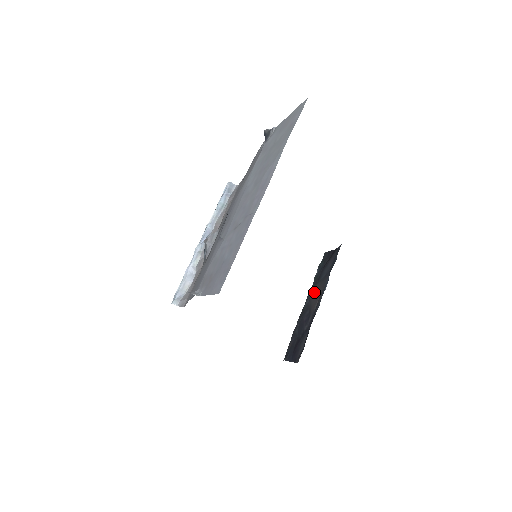
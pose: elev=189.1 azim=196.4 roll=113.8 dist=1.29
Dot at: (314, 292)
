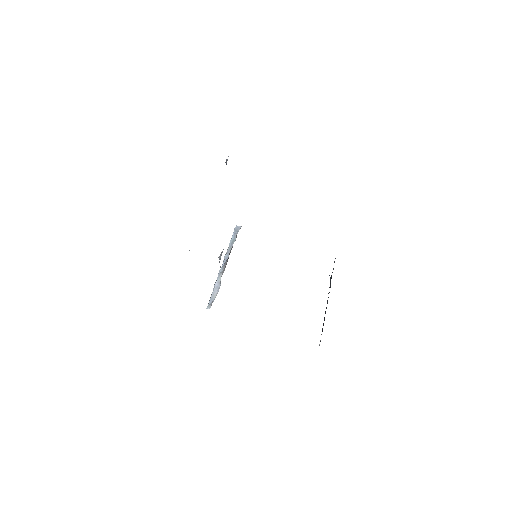
Dot at: occluded
